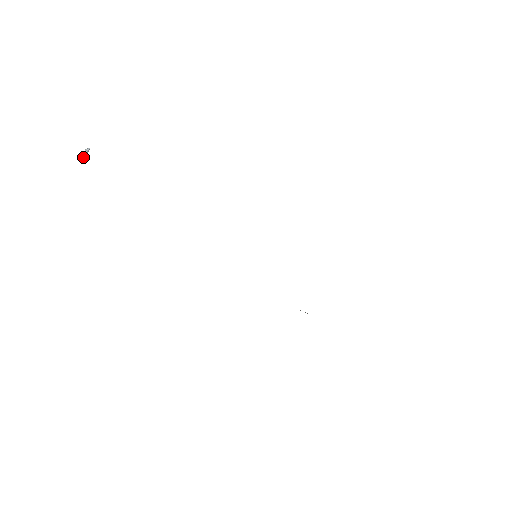
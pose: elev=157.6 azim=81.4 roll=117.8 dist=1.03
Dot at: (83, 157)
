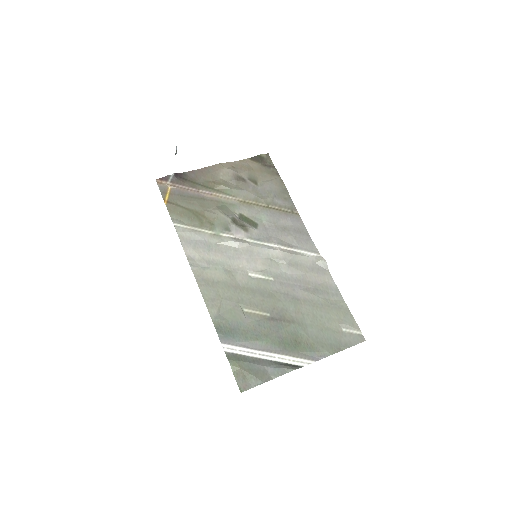
Dot at: occluded
